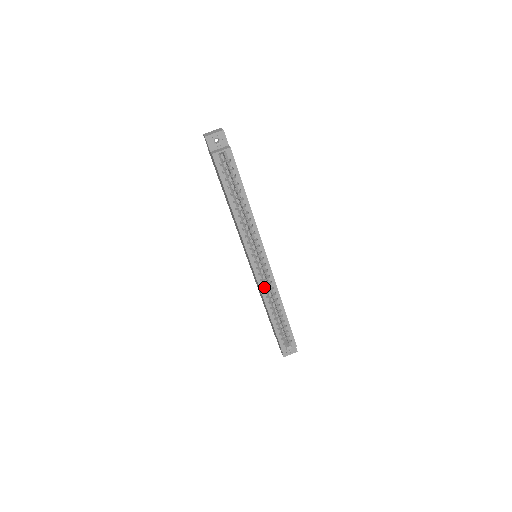
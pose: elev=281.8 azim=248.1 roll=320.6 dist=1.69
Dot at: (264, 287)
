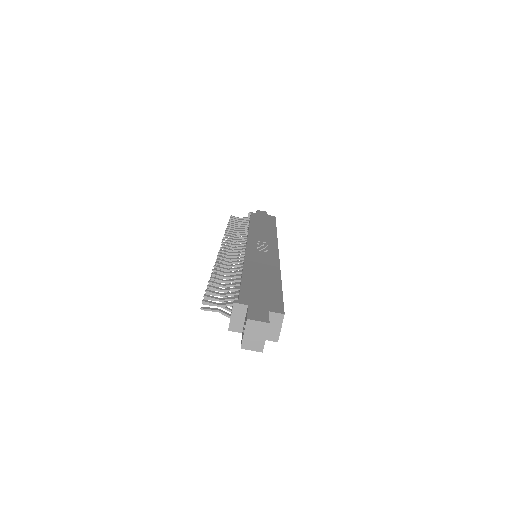
Dot at: occluded
